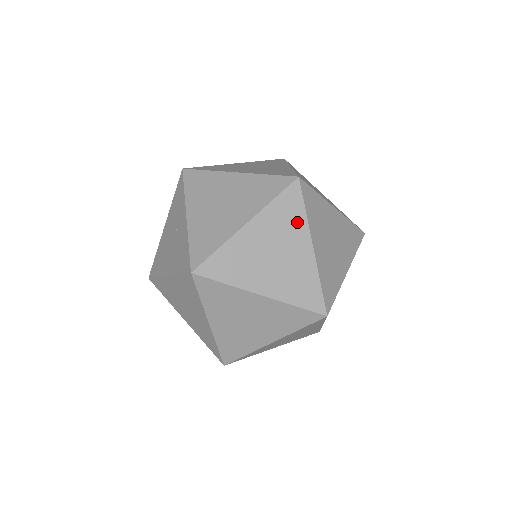
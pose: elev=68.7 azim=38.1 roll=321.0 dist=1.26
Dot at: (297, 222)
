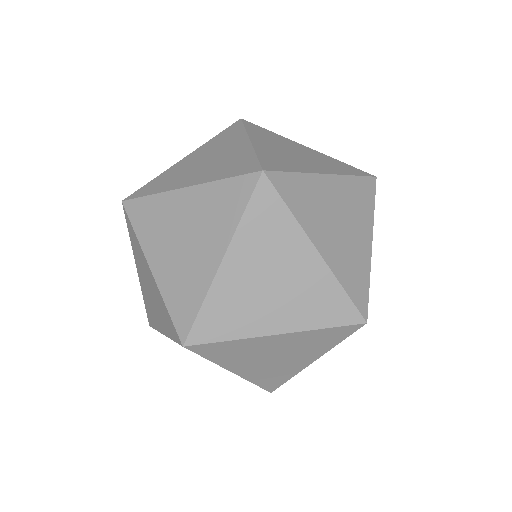
Dot at: occluded
